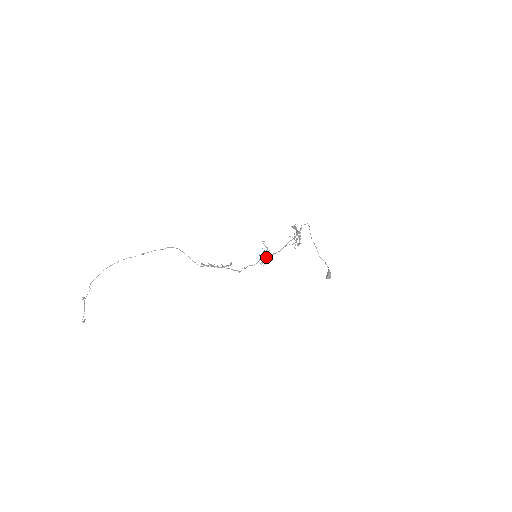
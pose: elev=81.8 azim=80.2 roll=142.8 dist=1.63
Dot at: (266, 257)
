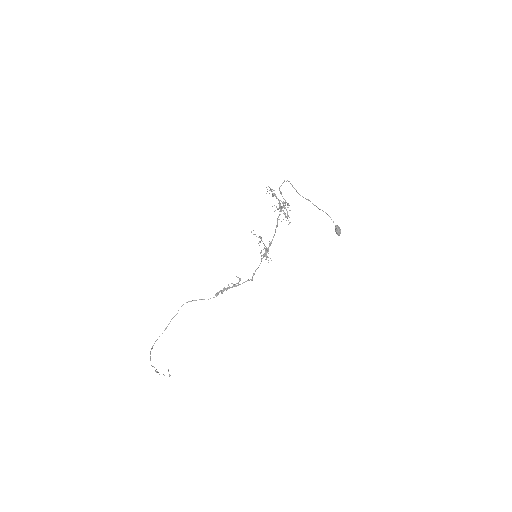
Dot at: (266, 256)
